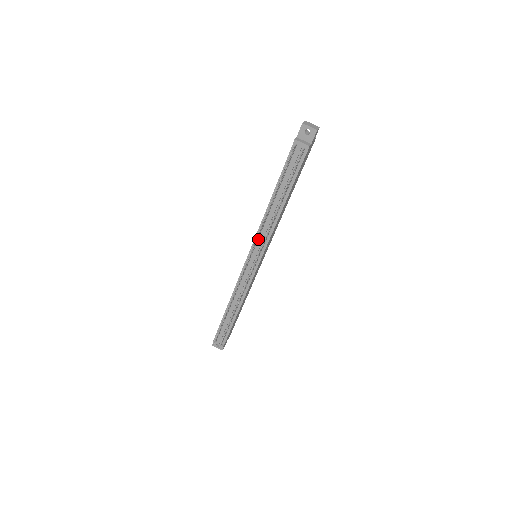
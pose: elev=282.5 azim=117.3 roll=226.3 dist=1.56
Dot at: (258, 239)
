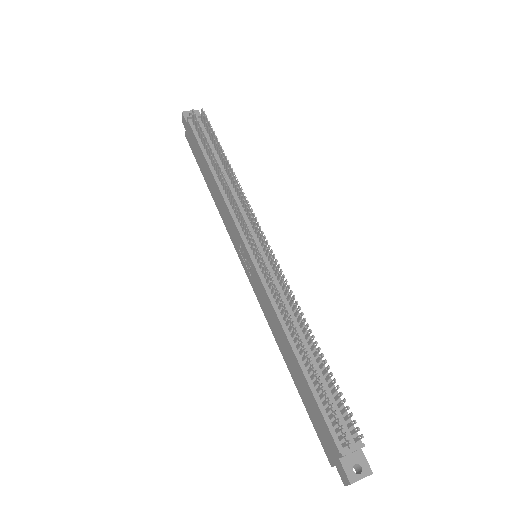
Dot at: (239, 222)
